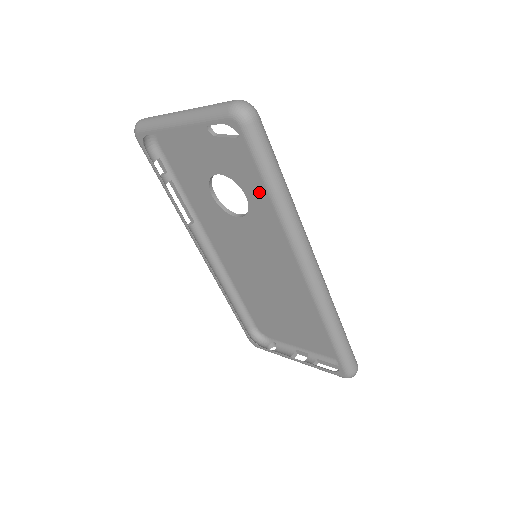
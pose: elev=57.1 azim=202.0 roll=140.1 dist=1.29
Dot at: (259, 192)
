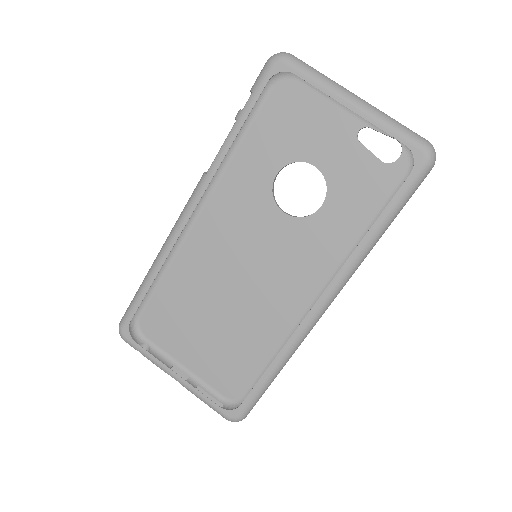
Dot at: (344, 213)
